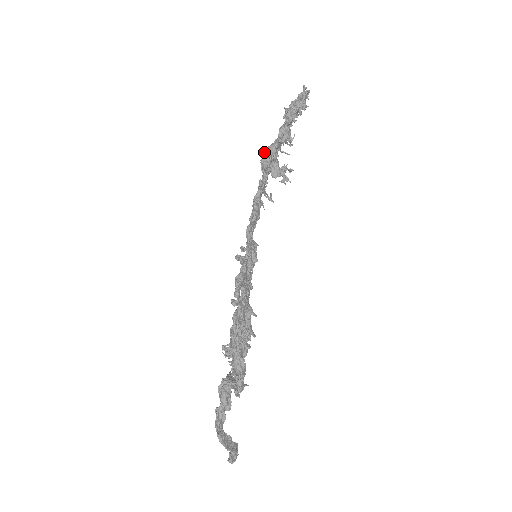
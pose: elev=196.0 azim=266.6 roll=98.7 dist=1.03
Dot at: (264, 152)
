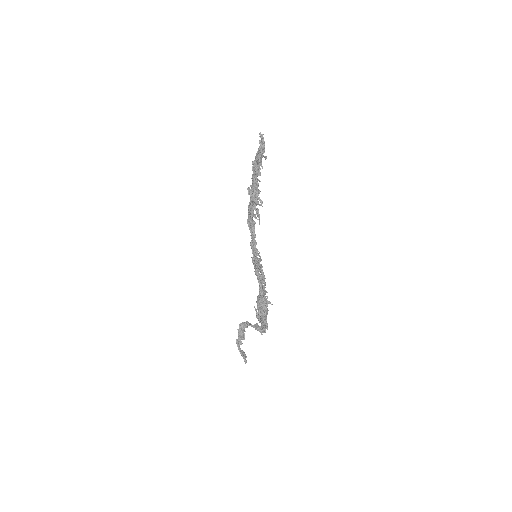
Dot at: (253, 192)
